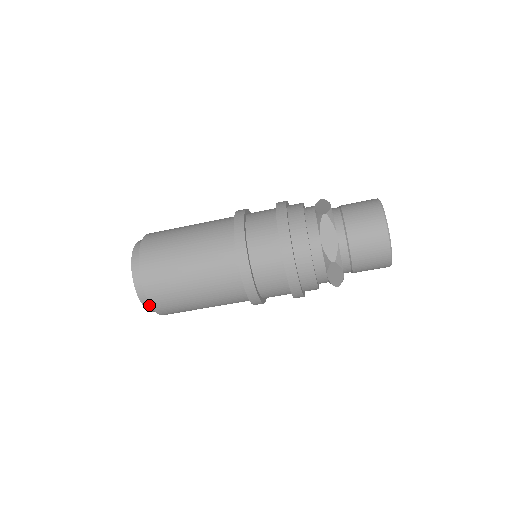
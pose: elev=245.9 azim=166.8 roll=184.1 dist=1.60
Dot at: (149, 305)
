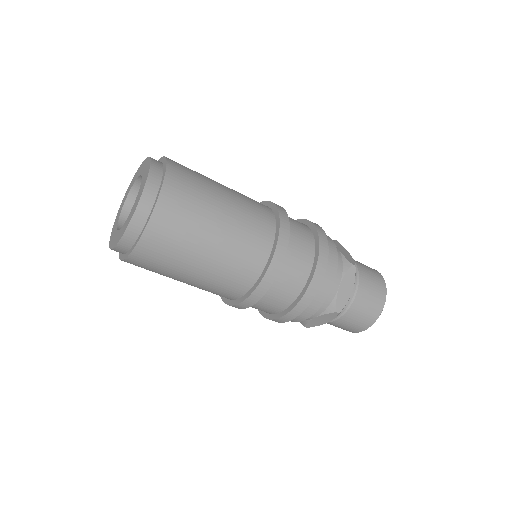
Dot at: (126, 245)
